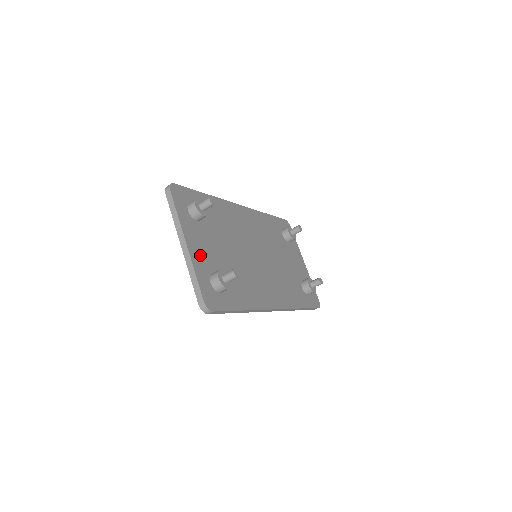
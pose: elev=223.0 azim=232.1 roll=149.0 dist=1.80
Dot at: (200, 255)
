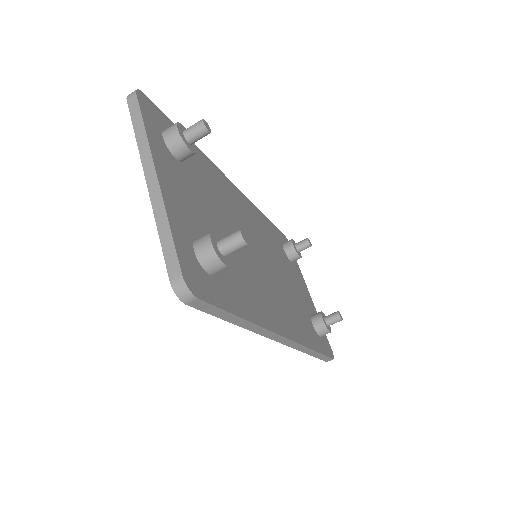
Dot at: (178, 203)
